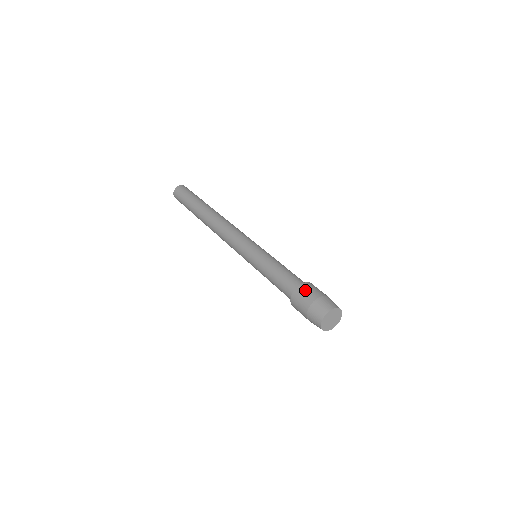
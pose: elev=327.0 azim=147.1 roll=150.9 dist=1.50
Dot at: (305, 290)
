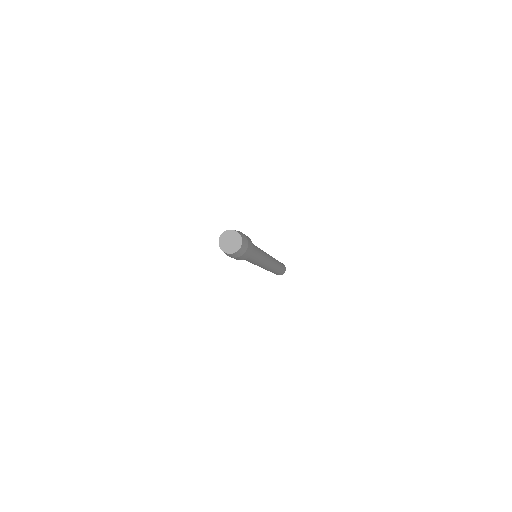
Dot at: occluded
